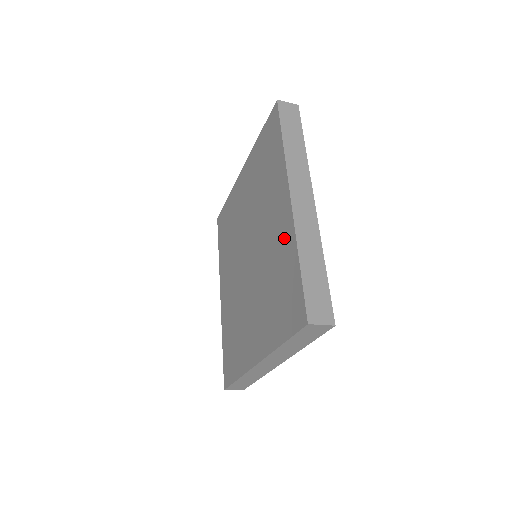
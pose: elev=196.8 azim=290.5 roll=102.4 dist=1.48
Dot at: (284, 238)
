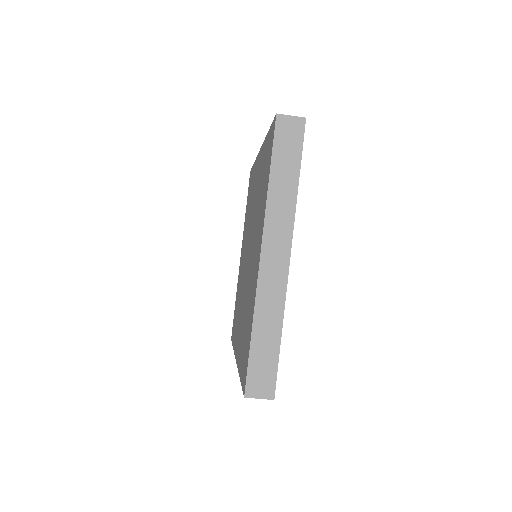
Dot at: (261, 163)
